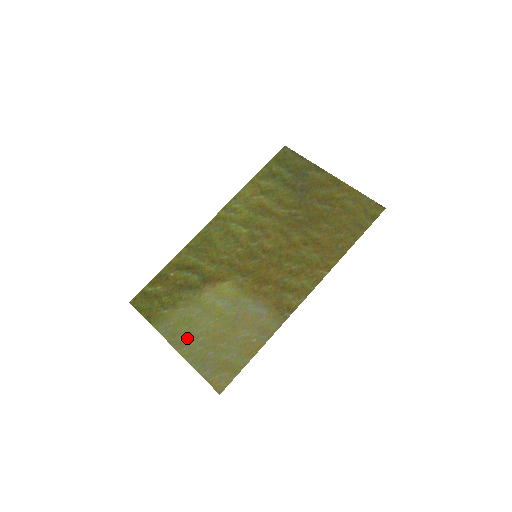
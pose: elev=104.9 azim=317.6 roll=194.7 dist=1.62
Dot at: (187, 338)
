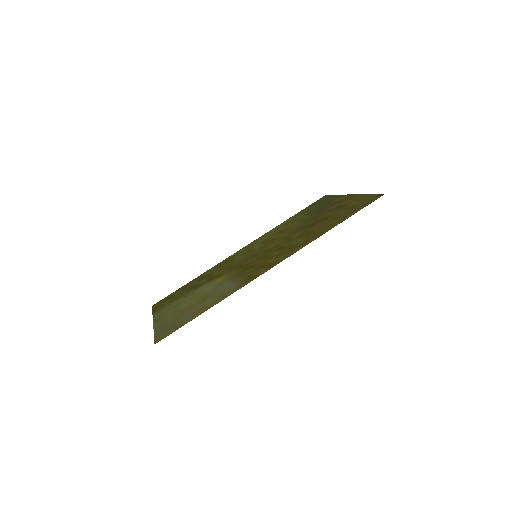
Dot at: (167, 315)
